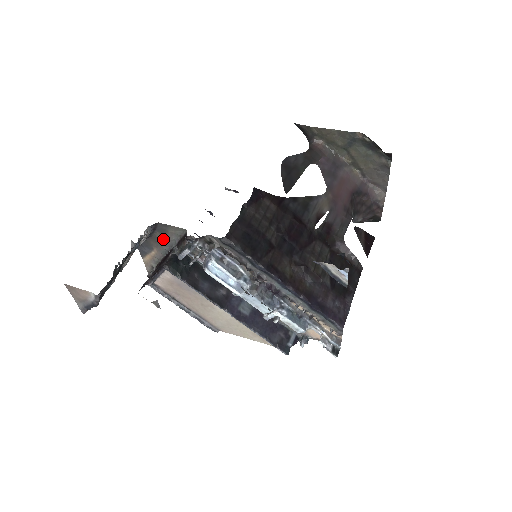
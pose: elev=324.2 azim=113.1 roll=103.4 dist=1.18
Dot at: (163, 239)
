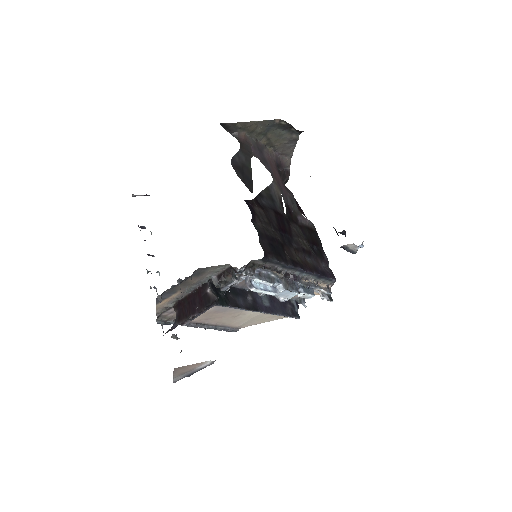
Dot at: (195, 280)
